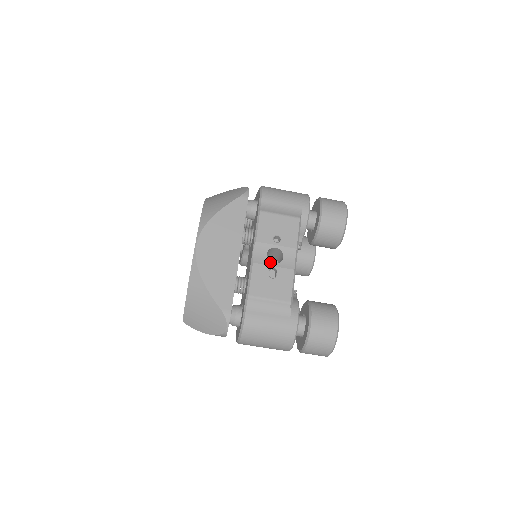
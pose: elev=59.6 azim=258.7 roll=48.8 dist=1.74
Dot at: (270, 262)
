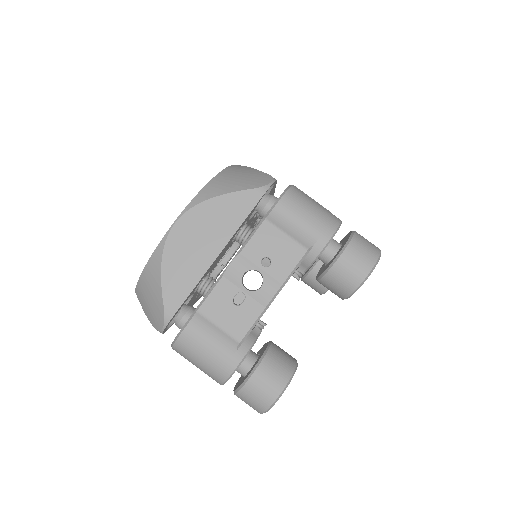
Dot at: (243, 285)
